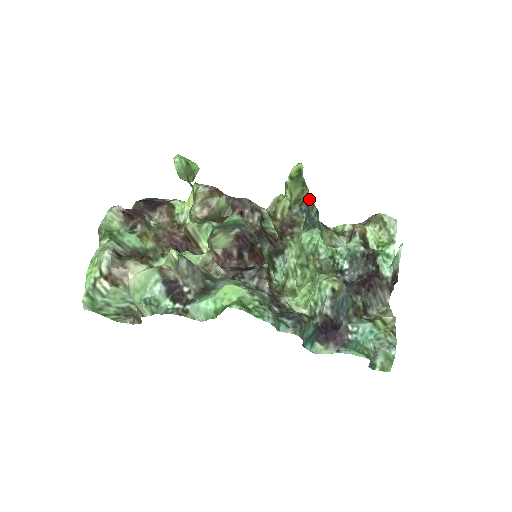
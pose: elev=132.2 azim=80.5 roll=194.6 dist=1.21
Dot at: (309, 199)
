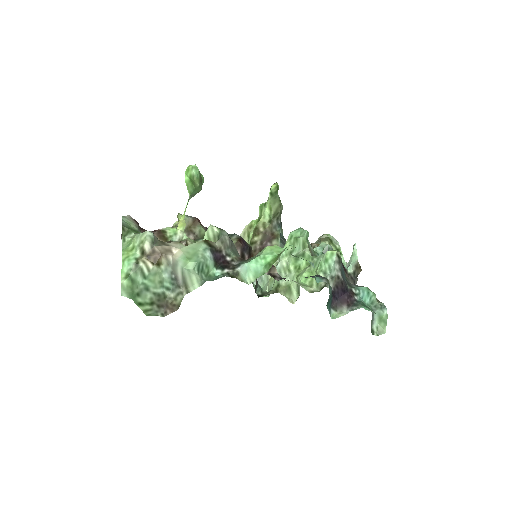
Dot at: occluded
